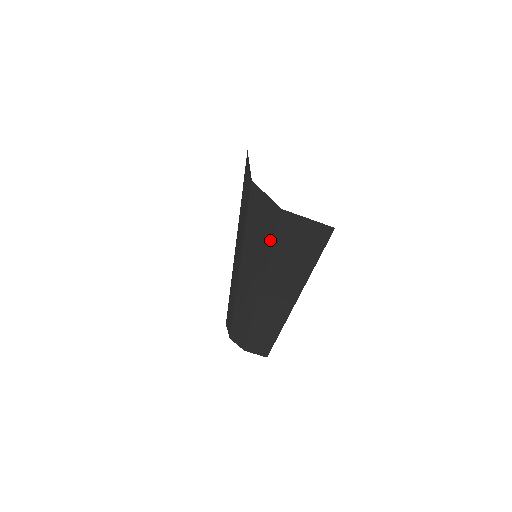
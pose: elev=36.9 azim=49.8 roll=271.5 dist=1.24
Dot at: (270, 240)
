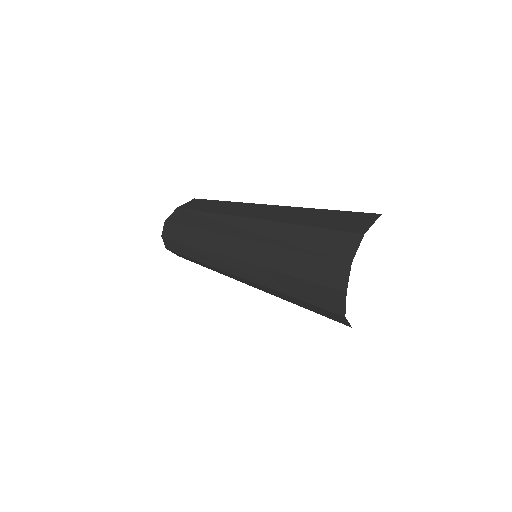
Dot at: occluded
